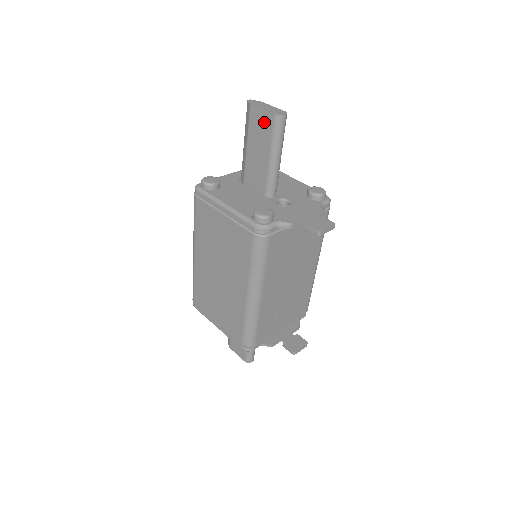
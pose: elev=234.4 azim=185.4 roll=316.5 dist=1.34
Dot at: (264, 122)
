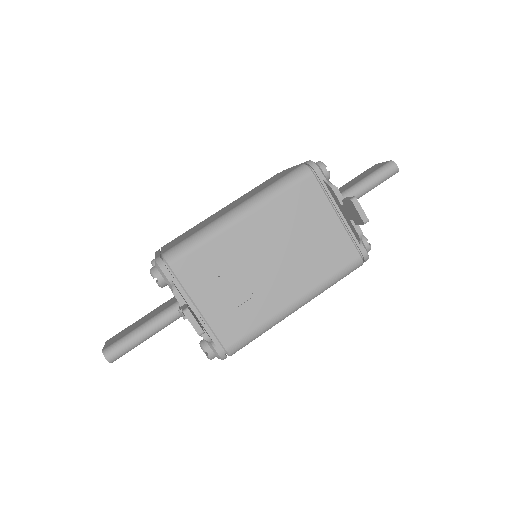
Dot at: (377, 167)
